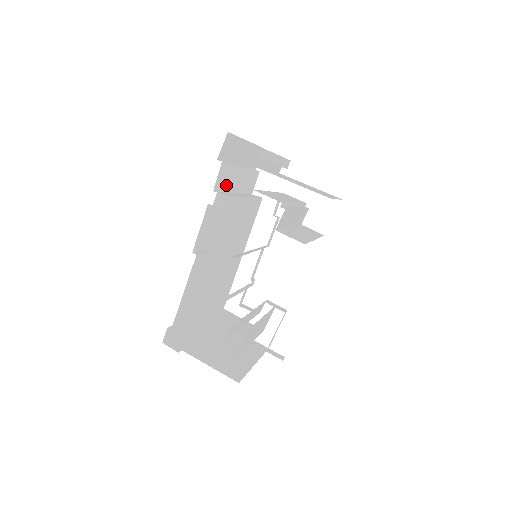
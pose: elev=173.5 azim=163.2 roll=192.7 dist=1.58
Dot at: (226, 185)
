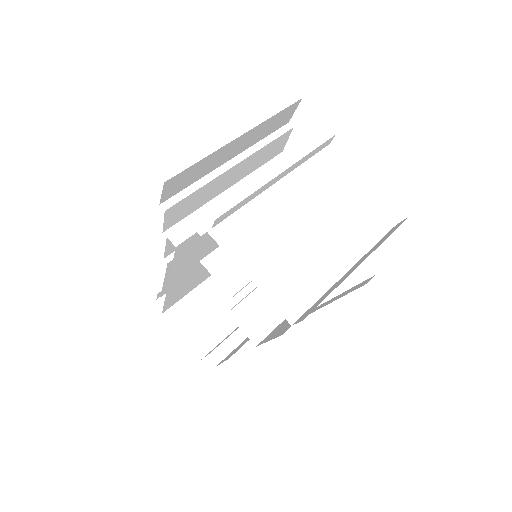
Dot at: (196, 204)
